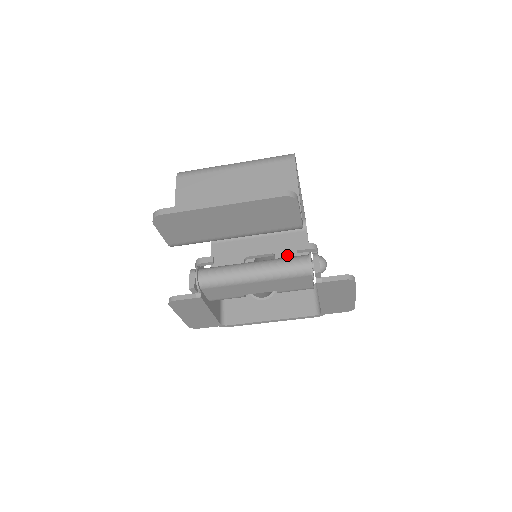
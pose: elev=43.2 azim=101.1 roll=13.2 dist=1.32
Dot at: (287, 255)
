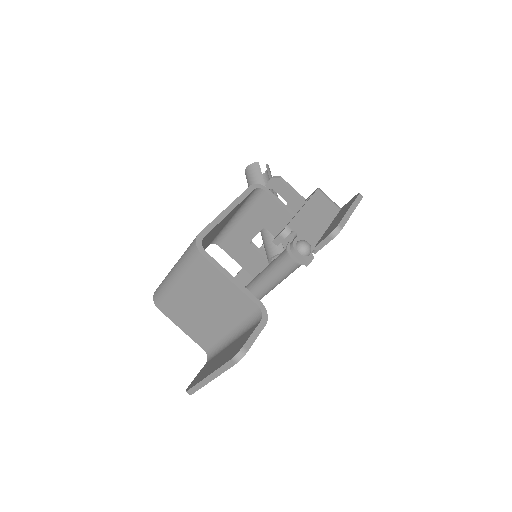
Dot at: (273, 223)
